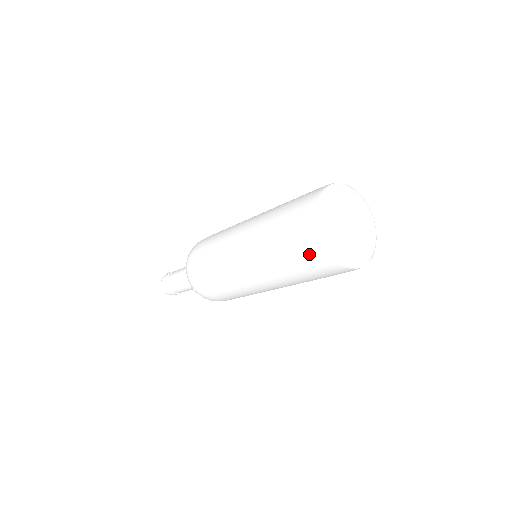
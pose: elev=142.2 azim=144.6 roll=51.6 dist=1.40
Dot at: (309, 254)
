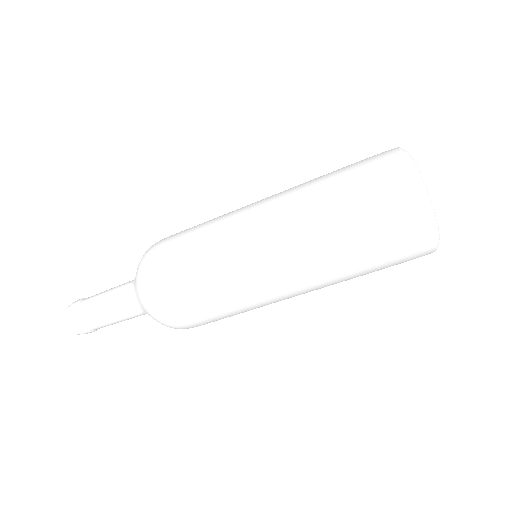
Dot at: (405, 261)
